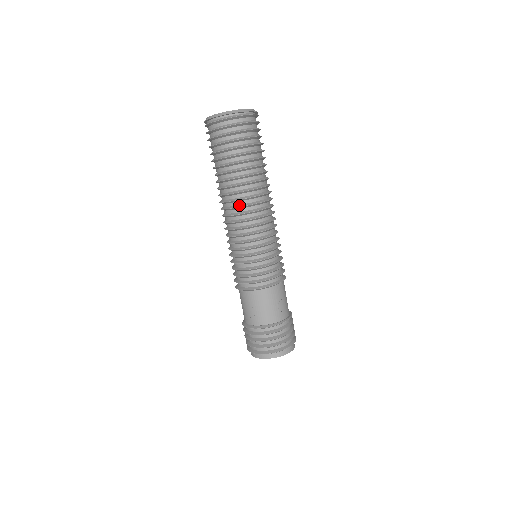
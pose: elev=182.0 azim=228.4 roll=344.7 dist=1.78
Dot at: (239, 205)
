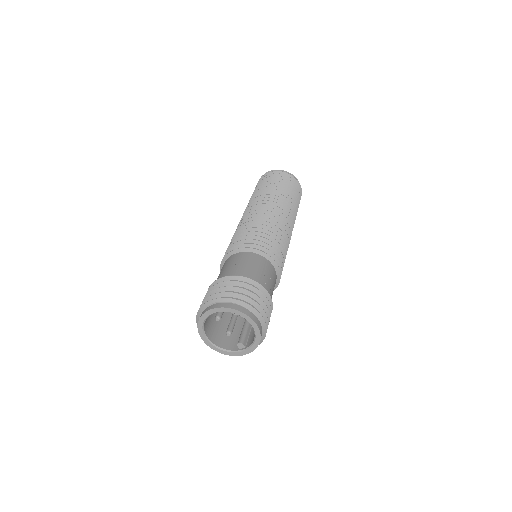
Dot at: (265, 205)
